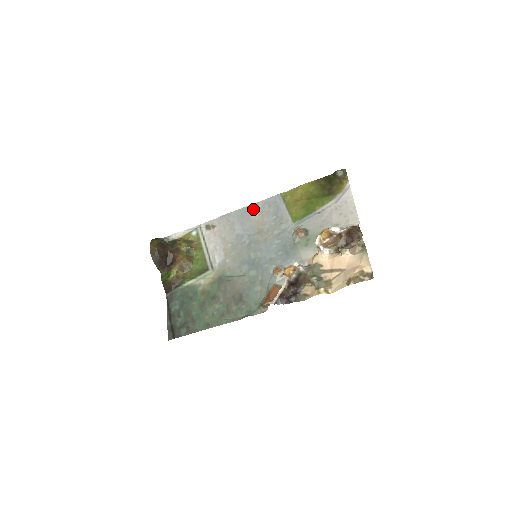
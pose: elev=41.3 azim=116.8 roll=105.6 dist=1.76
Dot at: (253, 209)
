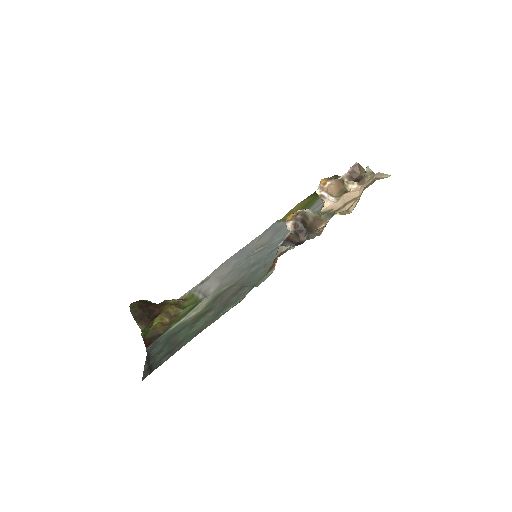
Dot at: (250, 244)
